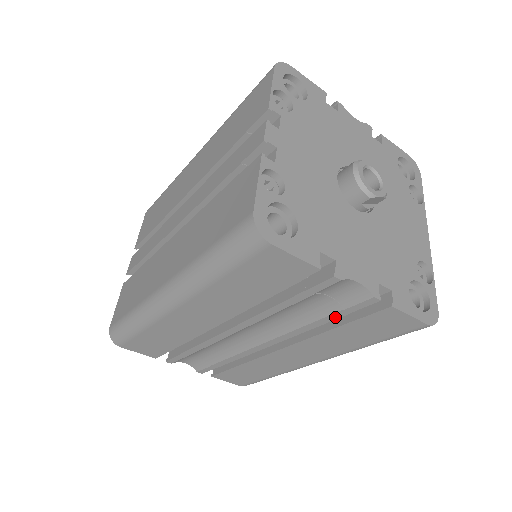
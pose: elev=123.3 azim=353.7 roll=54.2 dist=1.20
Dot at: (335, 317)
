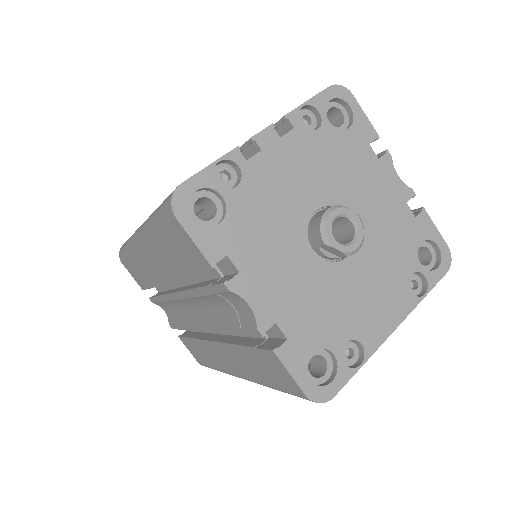
Dot at: (237, 332)
